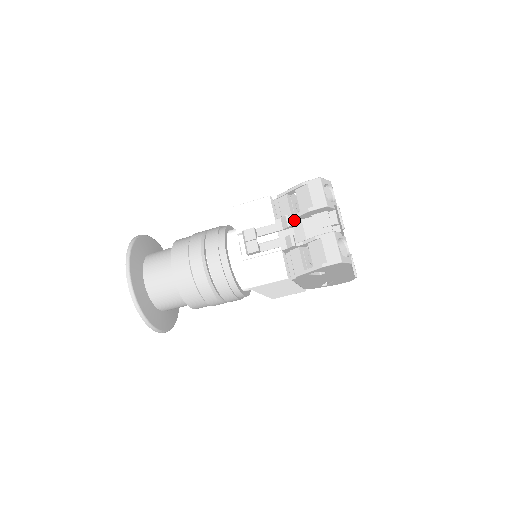
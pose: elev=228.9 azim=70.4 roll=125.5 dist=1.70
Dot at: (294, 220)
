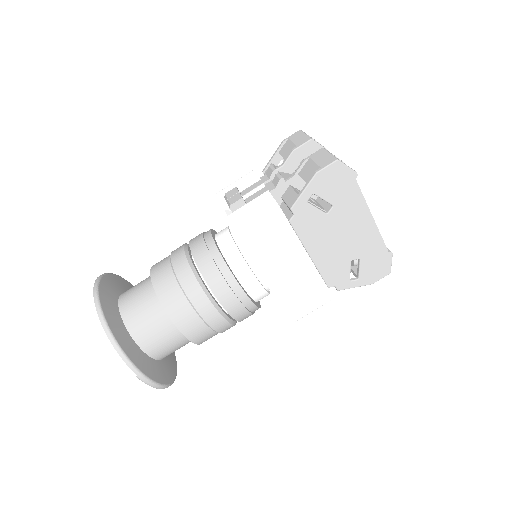
Dot at: (281, 172)
